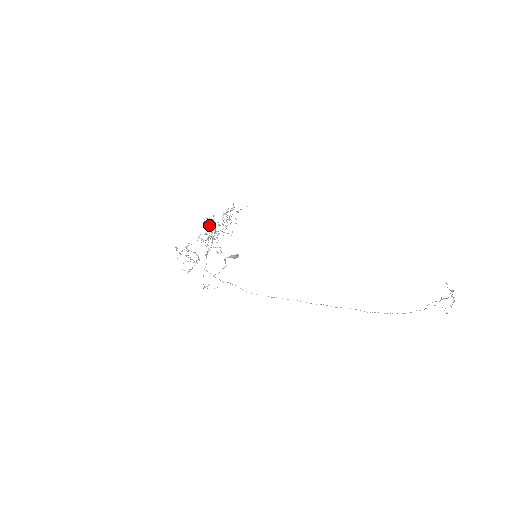
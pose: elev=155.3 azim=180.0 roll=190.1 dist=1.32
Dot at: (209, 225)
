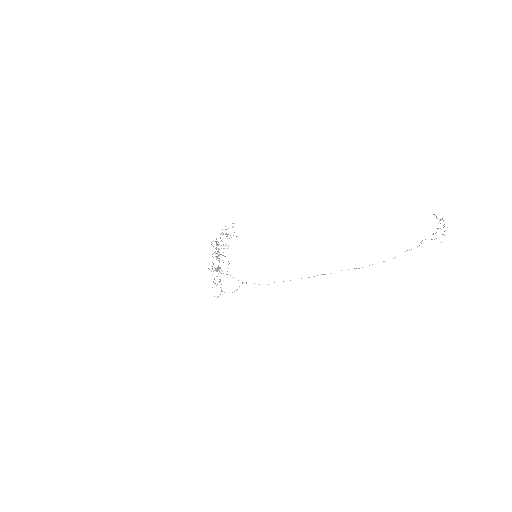
Dot at: occluded
